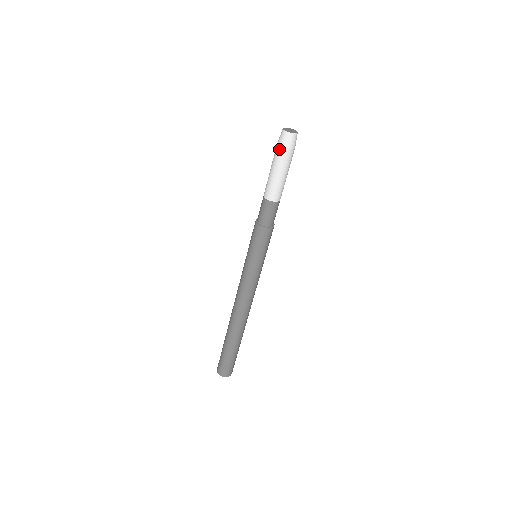
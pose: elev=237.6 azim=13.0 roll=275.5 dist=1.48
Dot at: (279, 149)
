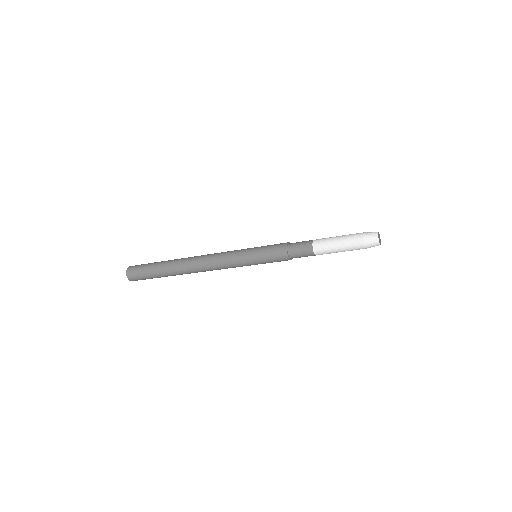
Dot at: (361, 240)
